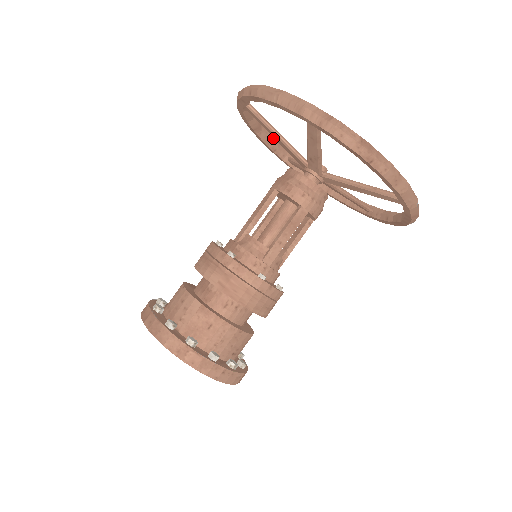
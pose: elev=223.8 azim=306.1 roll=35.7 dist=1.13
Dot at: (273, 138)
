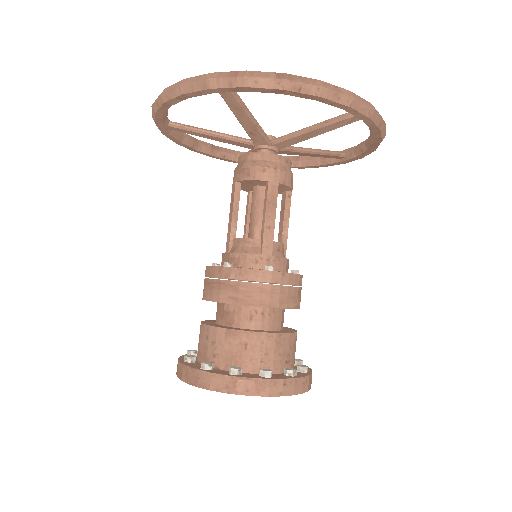
Dot at: (216, 146)
